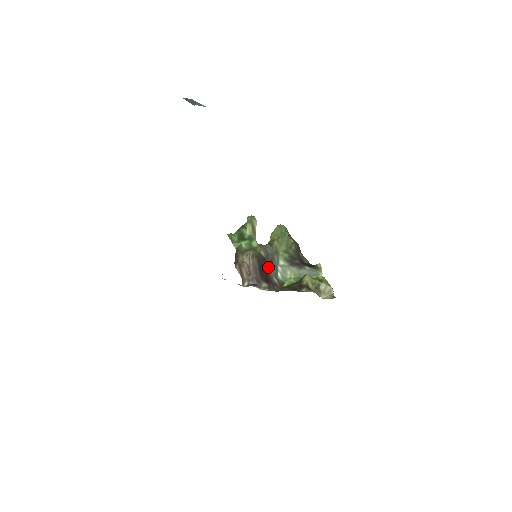
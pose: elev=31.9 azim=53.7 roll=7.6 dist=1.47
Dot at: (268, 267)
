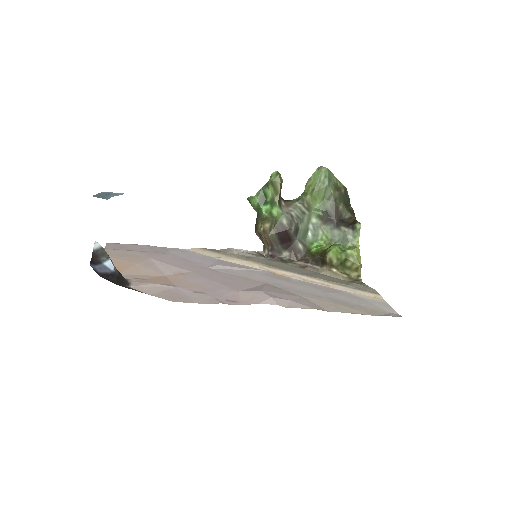
Dot at: (291, 235)
